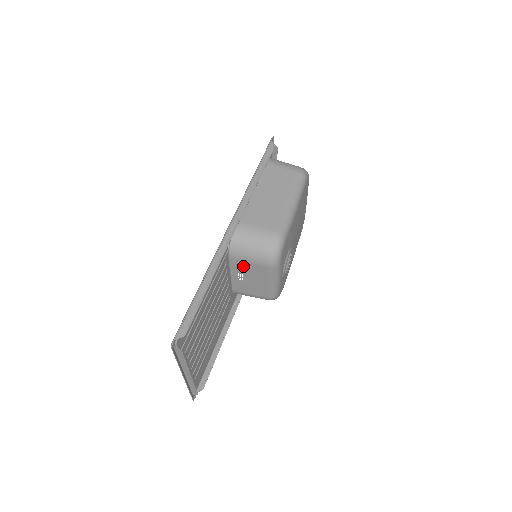
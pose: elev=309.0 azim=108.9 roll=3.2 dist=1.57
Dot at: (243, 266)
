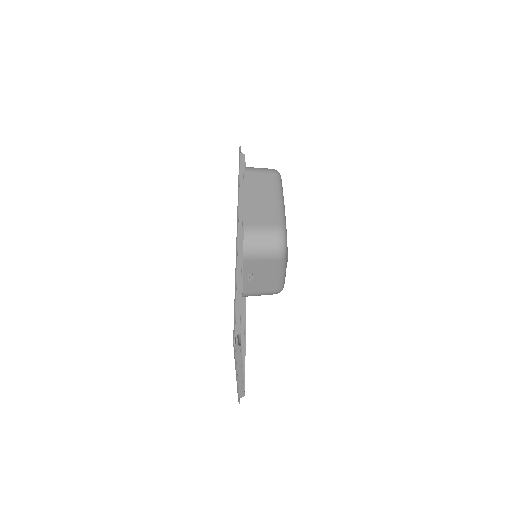
Dot at: (253, 265)
